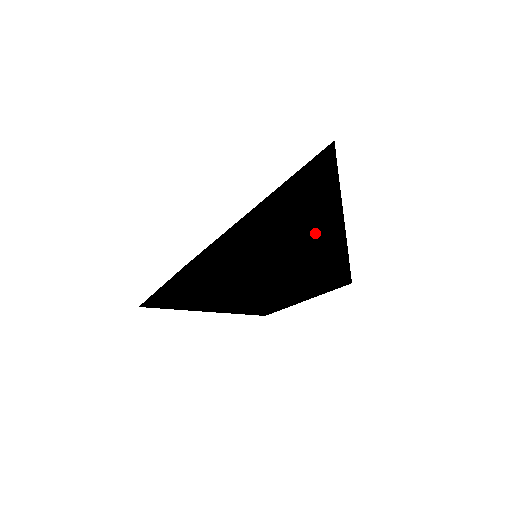
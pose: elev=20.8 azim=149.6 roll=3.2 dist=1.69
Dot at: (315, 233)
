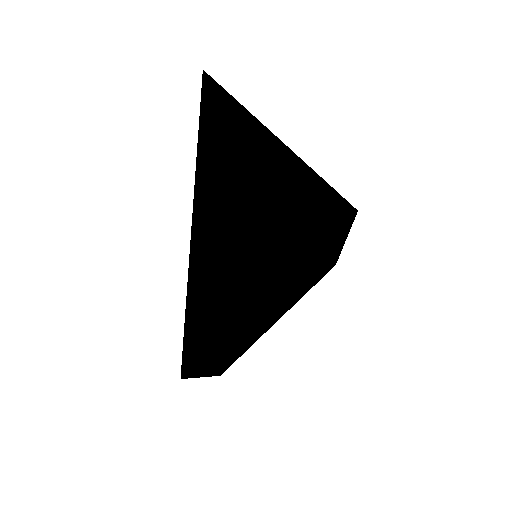
Dot at: (269, 205)
